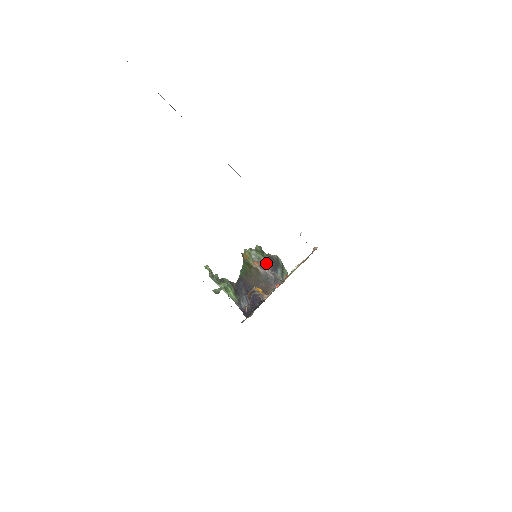
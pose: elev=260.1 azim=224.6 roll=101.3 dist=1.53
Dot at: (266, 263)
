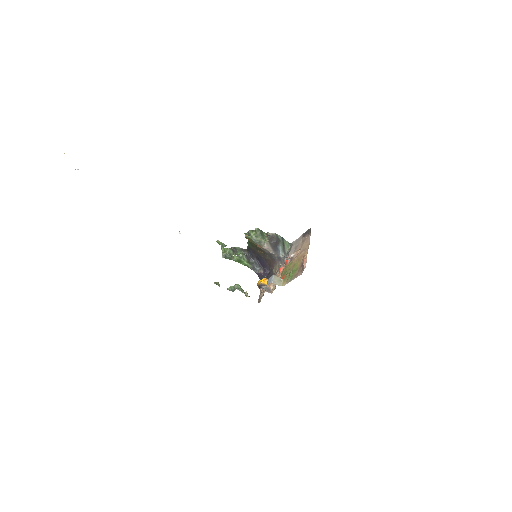
Dot at: (267, 246)
